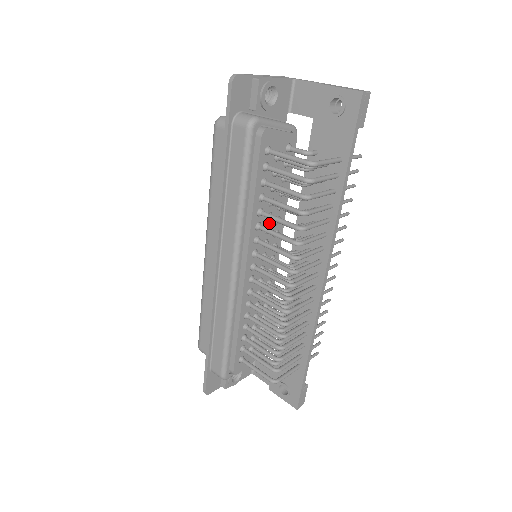
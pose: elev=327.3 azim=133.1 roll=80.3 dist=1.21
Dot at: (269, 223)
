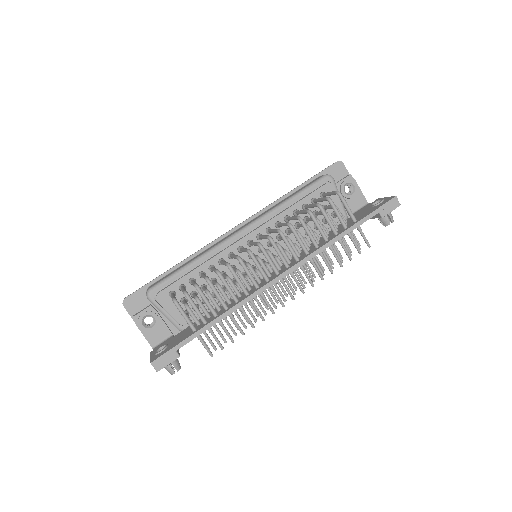
Dot at: occluded
